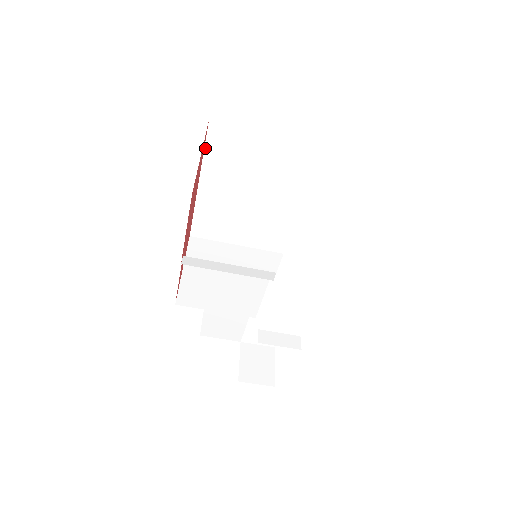
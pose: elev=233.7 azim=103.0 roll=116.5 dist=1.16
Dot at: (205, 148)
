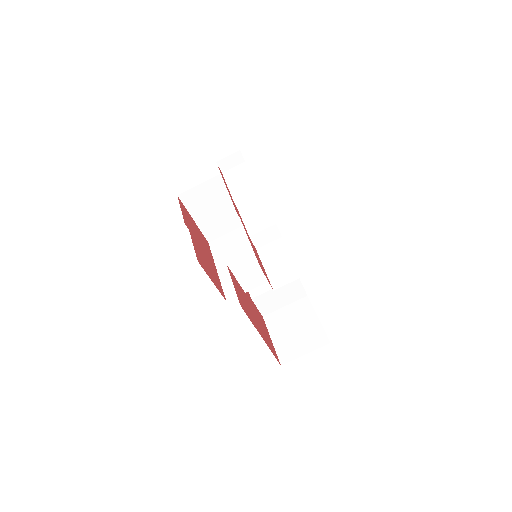
Dot at: (212, 254)
